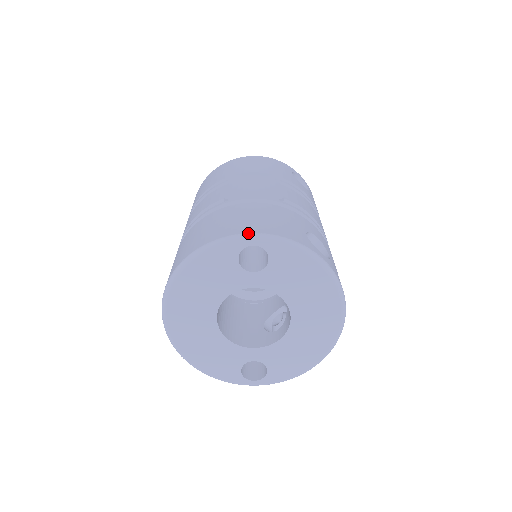
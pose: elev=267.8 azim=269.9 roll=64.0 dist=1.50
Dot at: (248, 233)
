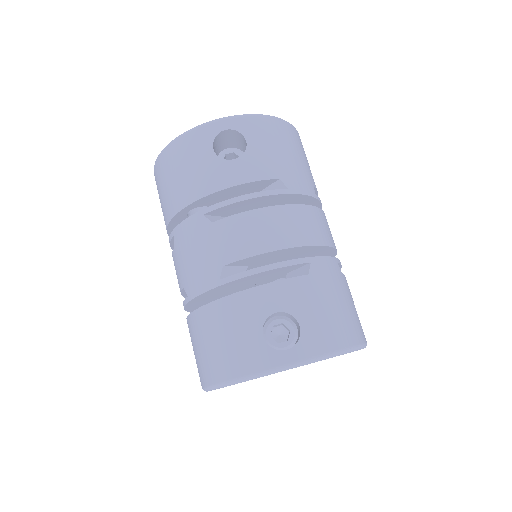
Dot at: (219, 383)
